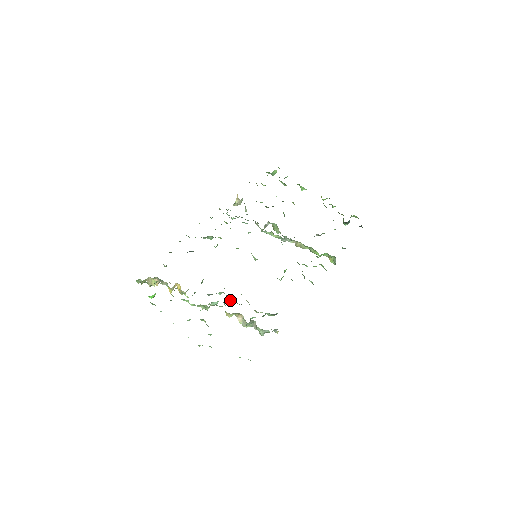
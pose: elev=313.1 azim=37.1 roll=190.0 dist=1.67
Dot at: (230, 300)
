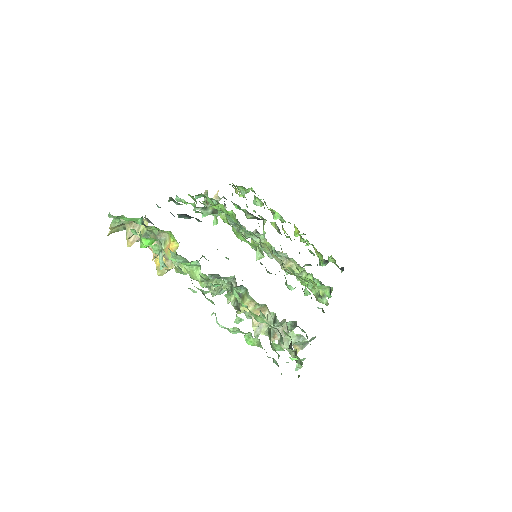
Dot at: occluded
